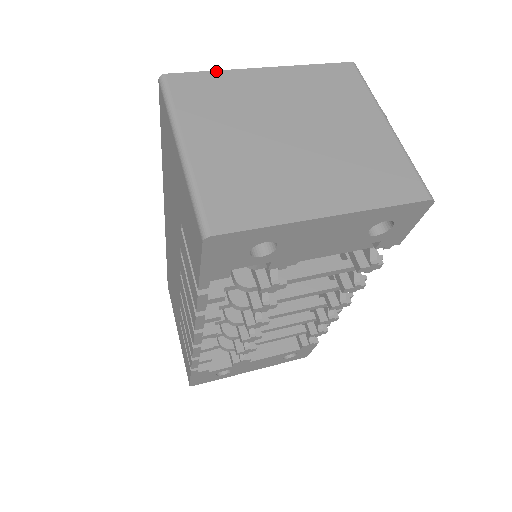
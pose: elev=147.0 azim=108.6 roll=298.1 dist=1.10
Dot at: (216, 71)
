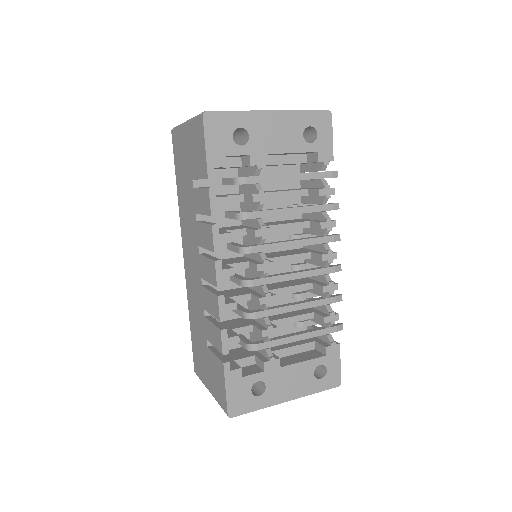
Dot at: occluded
